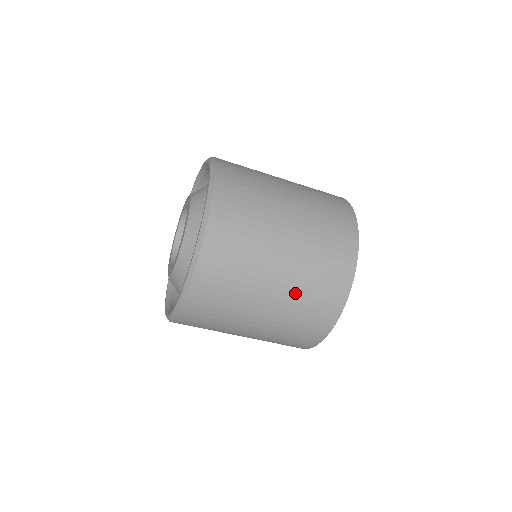
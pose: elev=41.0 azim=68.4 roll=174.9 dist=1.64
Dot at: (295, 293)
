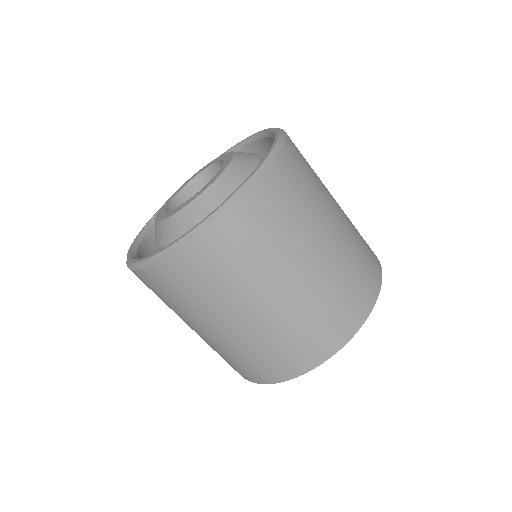
Dot at: (348, 245)
